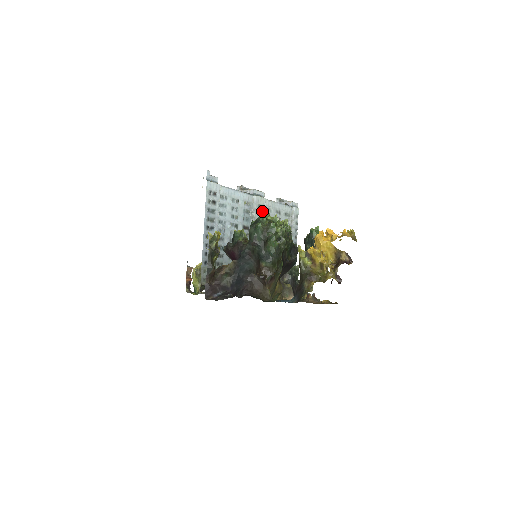
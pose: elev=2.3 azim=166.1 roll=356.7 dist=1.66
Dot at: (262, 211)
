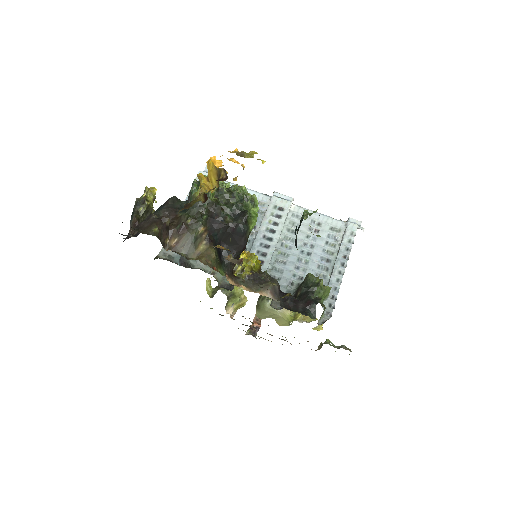
Dot at: (280, 213)
